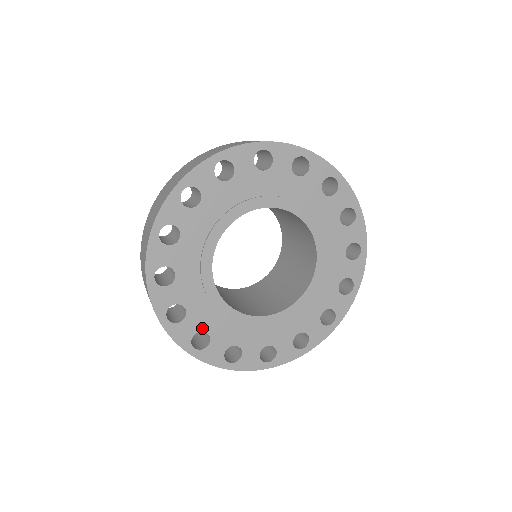
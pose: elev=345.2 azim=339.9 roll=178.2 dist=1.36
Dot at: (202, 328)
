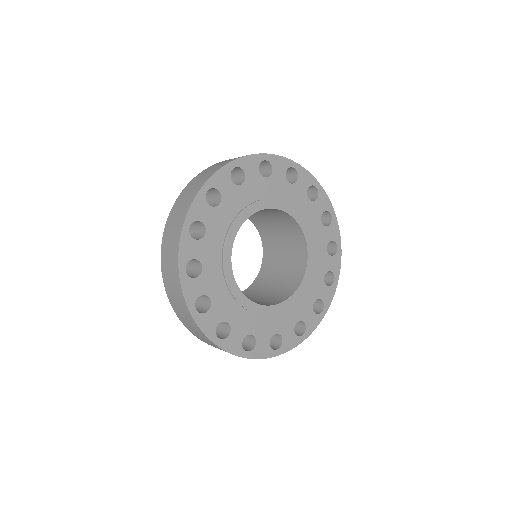
Dot at: (224, 318)
